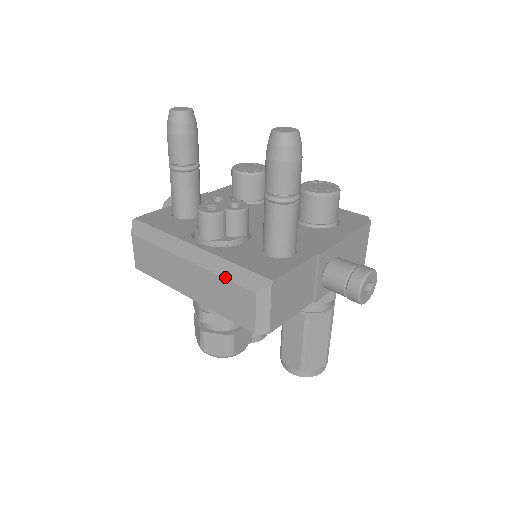
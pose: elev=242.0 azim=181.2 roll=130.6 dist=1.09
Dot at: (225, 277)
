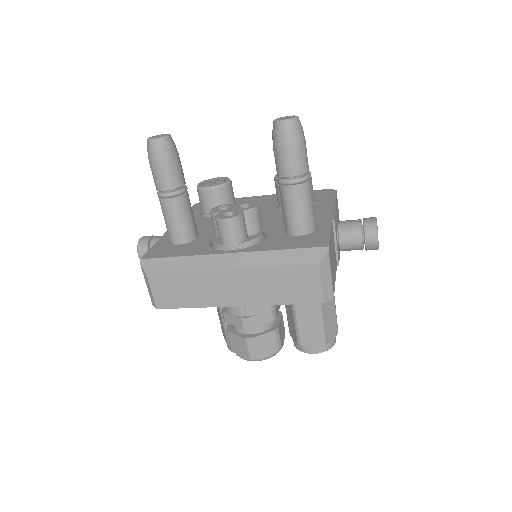
Dot at: (279, 264)
